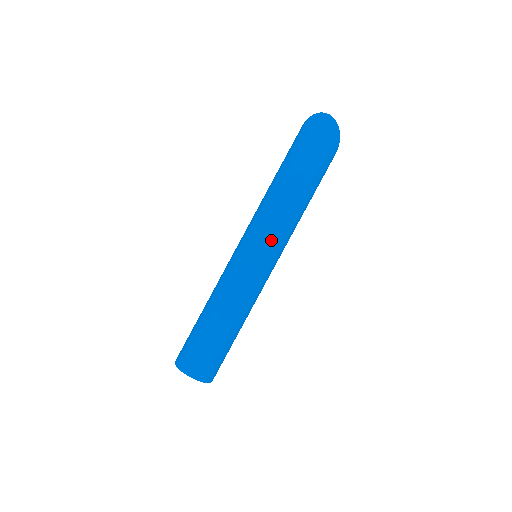
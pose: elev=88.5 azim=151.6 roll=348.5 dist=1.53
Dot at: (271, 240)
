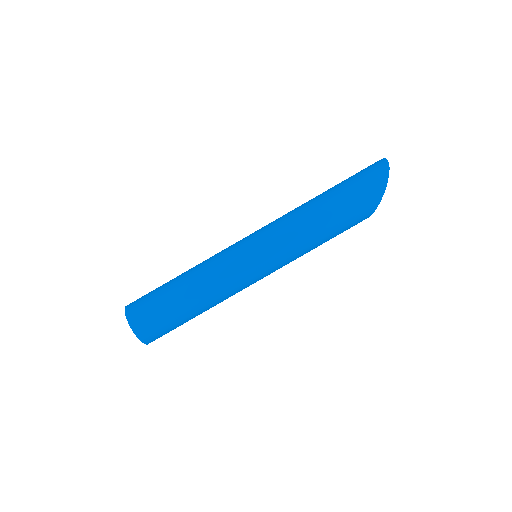
Dot at: (268, 232)
